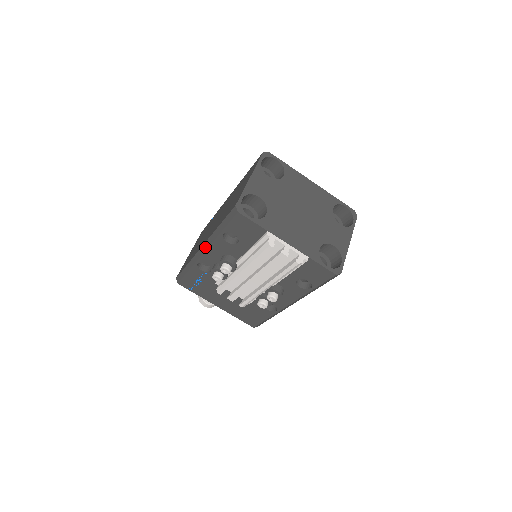
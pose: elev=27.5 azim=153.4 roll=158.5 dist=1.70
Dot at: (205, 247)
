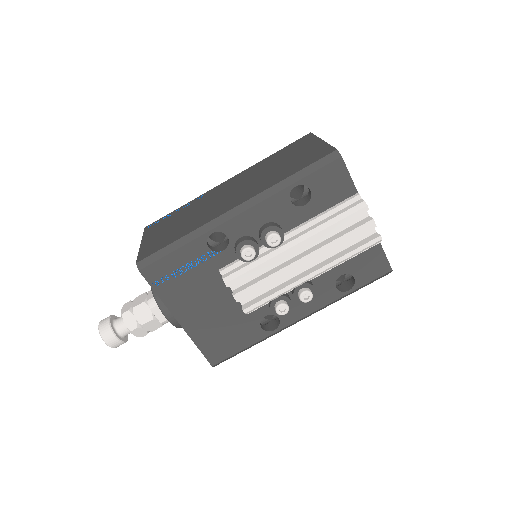
Dot at: (246, 206)
